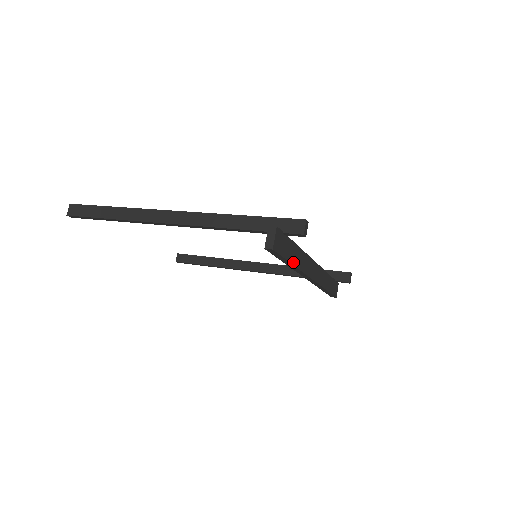
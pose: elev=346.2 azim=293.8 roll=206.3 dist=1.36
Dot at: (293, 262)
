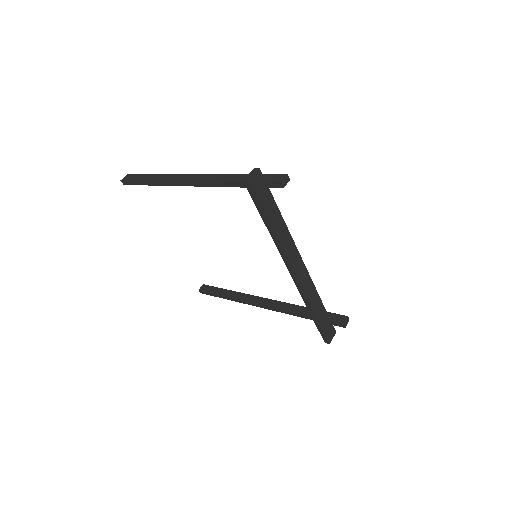
Dot at: (272, 225)
